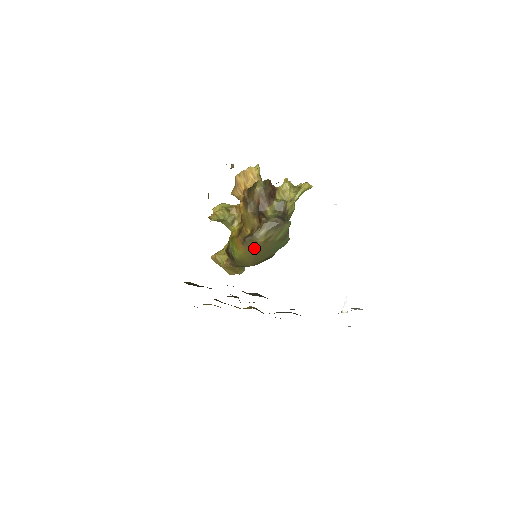
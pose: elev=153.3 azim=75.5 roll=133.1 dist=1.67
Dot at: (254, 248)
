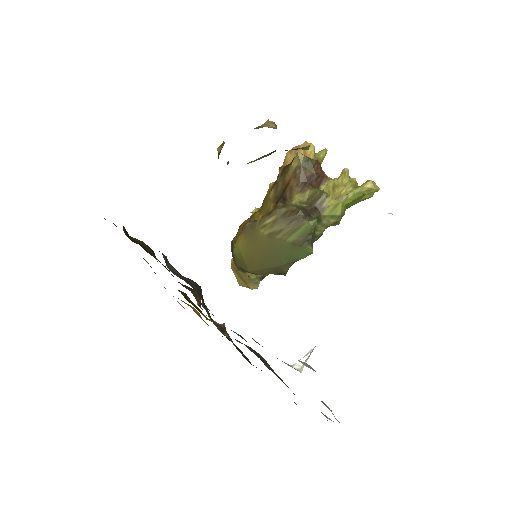
Dot at: (255, 242)
